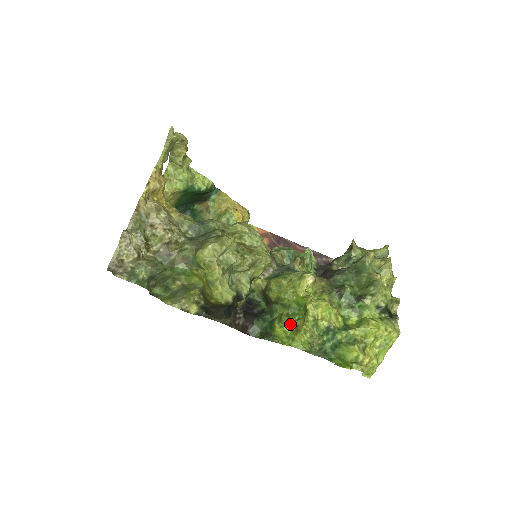
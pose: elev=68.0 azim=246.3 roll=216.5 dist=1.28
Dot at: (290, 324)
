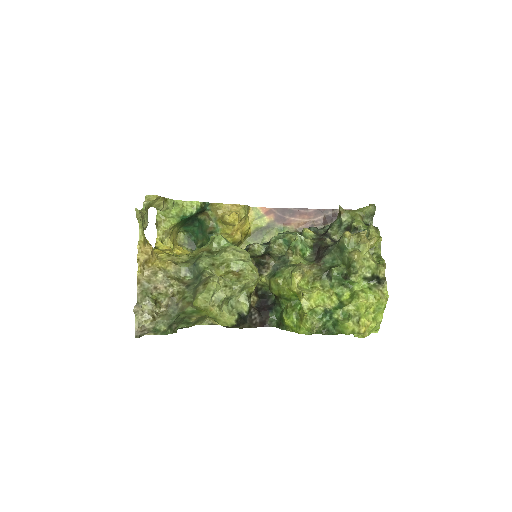
Dot at: (295, 314)
